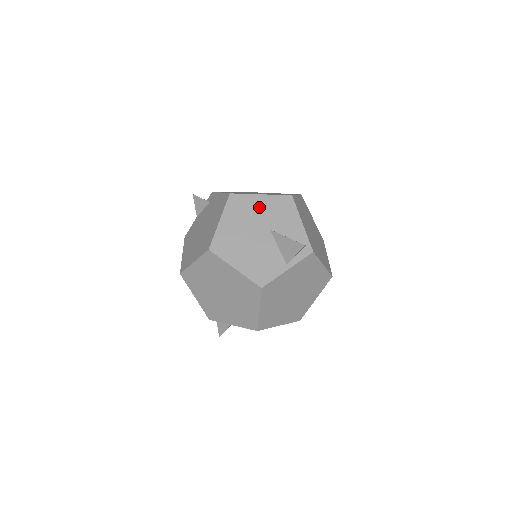
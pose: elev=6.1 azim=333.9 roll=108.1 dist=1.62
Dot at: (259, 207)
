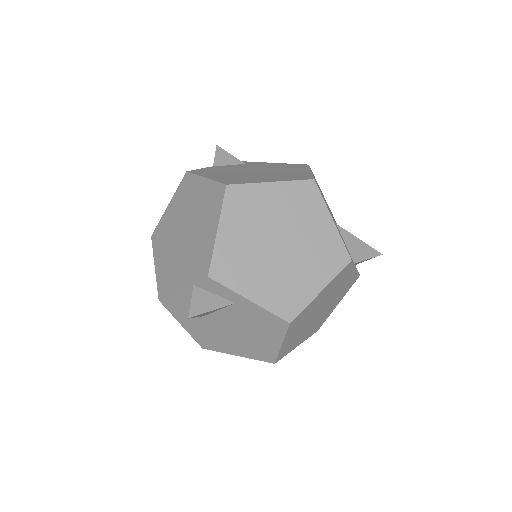
Dot at: (325, 200)
